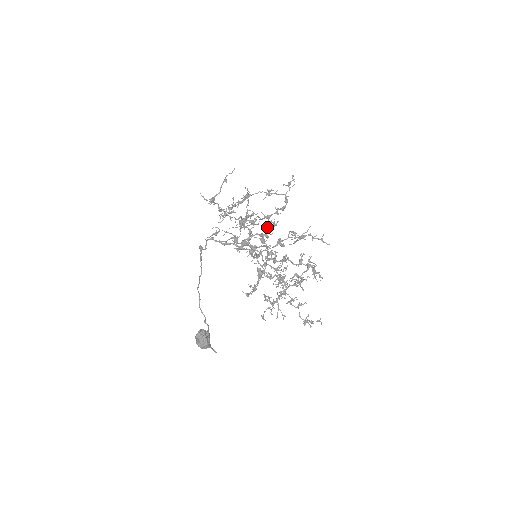
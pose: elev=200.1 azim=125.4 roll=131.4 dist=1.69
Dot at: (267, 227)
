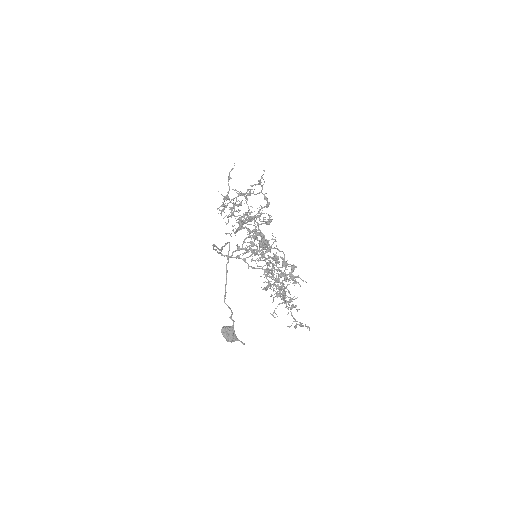
Dot at: (258, 227)
